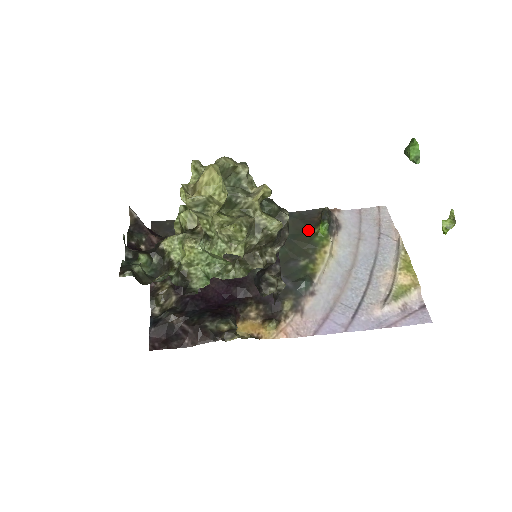
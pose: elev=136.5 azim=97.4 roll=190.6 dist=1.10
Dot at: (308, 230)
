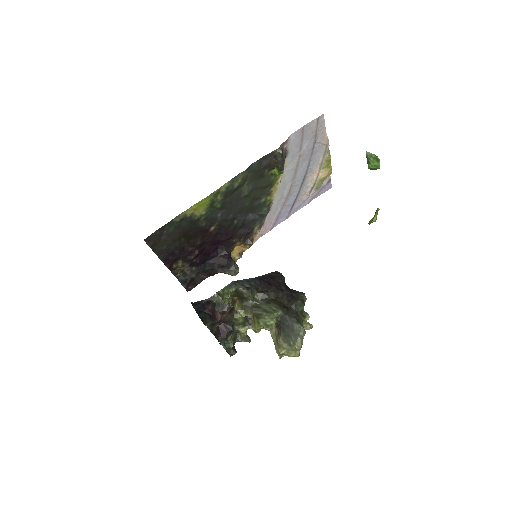
Dot at: (266, 174)
